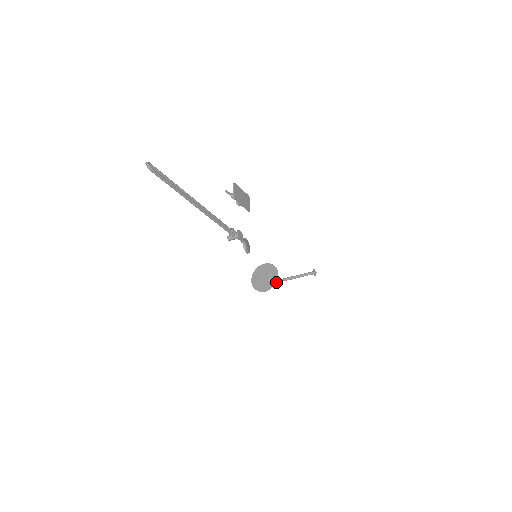
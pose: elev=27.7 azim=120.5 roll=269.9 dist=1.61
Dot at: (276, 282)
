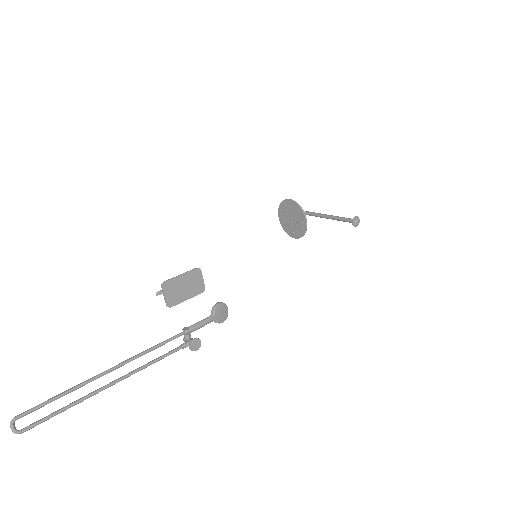
Dot at: occluded
